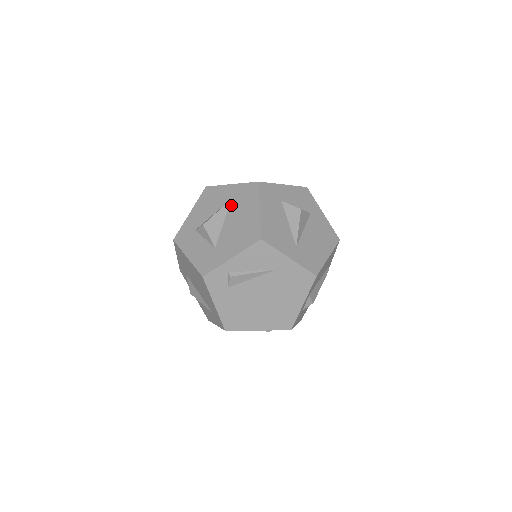
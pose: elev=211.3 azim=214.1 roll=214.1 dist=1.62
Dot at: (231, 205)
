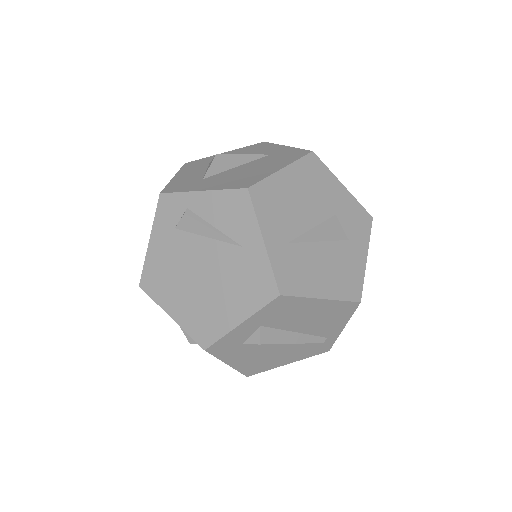
Dot at: (263, 157)
